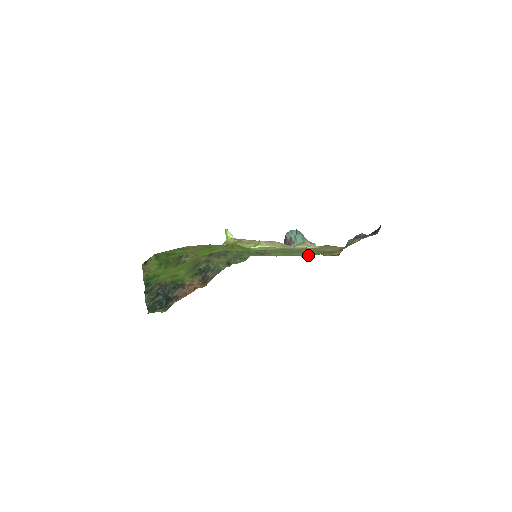
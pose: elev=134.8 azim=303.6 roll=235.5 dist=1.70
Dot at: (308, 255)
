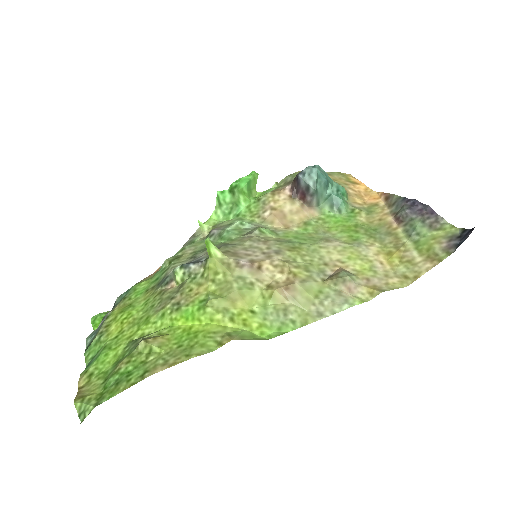
Dot at: (335, 230)
